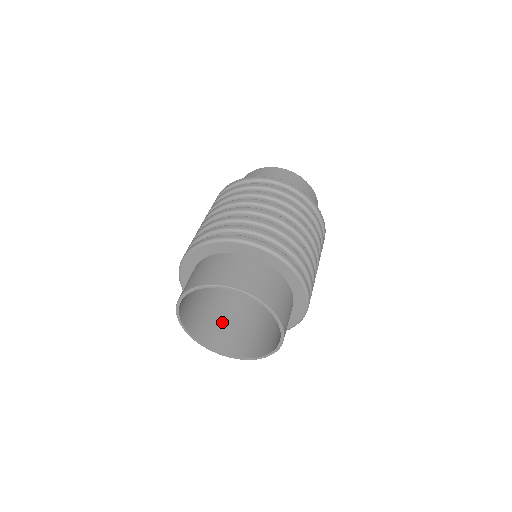
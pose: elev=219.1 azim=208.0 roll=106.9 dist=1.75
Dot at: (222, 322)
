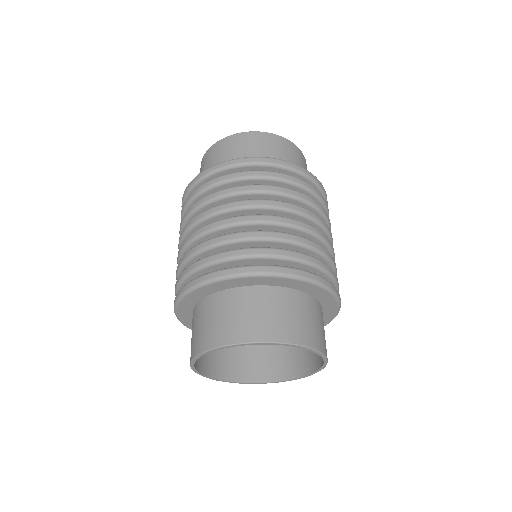
Dot at: occluded
